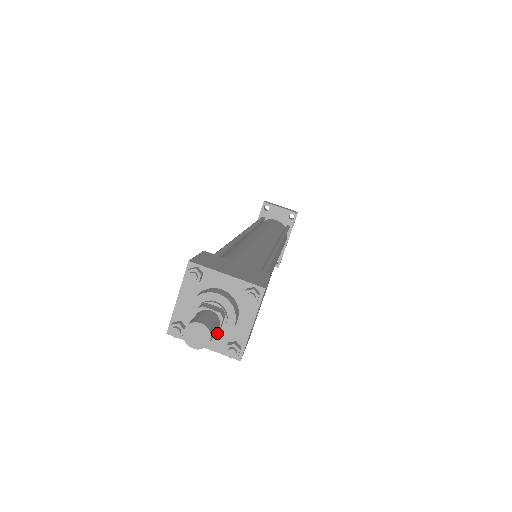
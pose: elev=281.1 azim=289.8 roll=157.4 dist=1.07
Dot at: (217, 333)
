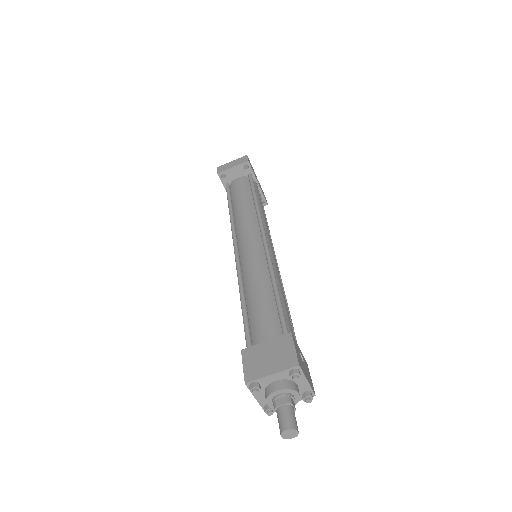
Dot at: (295, 410)
